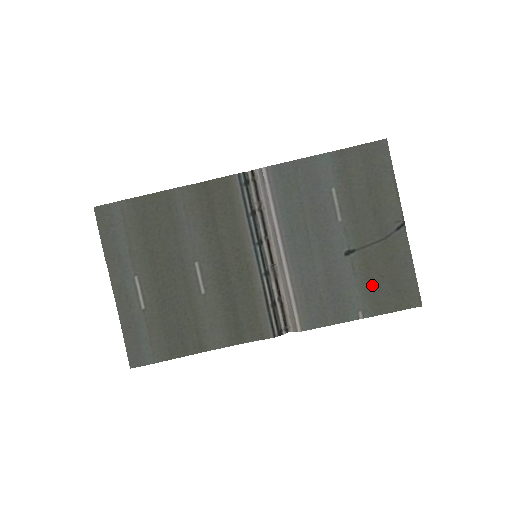
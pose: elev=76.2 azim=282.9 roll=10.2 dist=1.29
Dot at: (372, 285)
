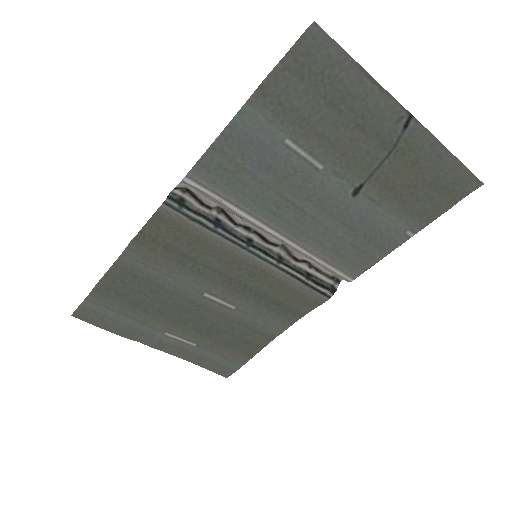
Dot at: (406, 201)
